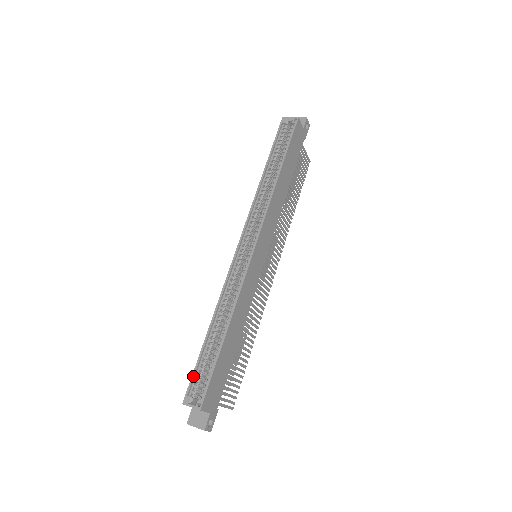
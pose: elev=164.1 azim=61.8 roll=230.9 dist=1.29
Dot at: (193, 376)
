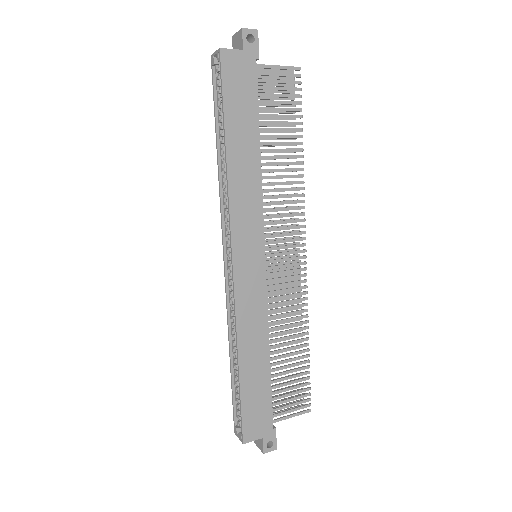
Dot at: (233, 407)
